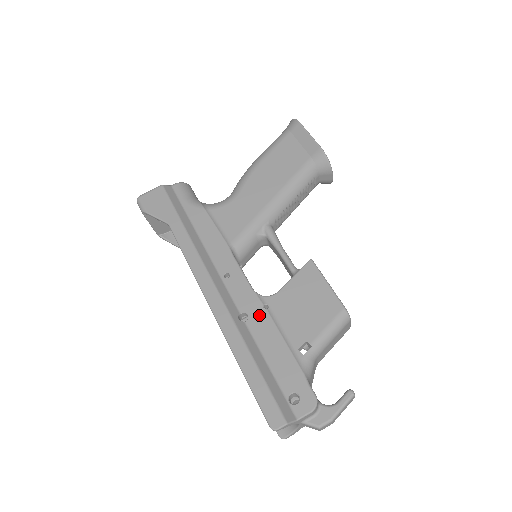
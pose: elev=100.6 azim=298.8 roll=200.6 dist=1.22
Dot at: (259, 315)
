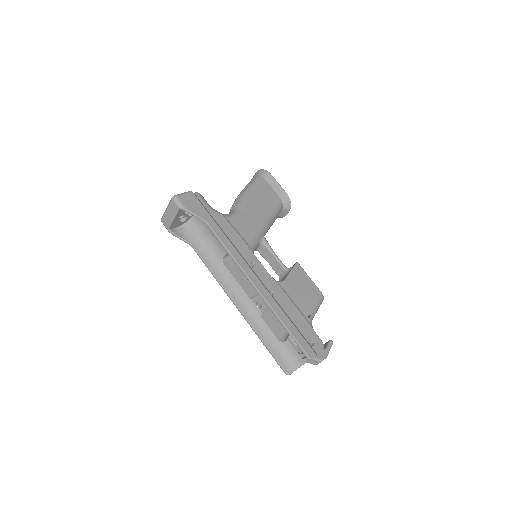
Dot at: (280, 292)
